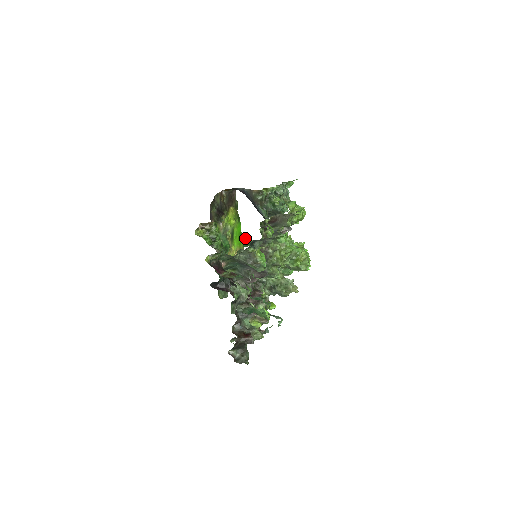
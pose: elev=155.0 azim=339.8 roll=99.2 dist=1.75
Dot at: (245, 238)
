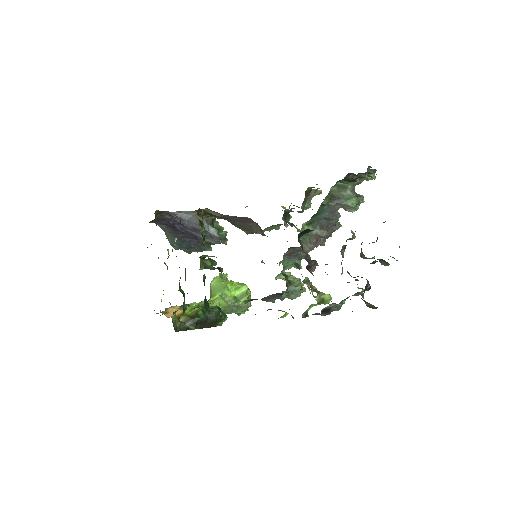
Dot at: occluded
